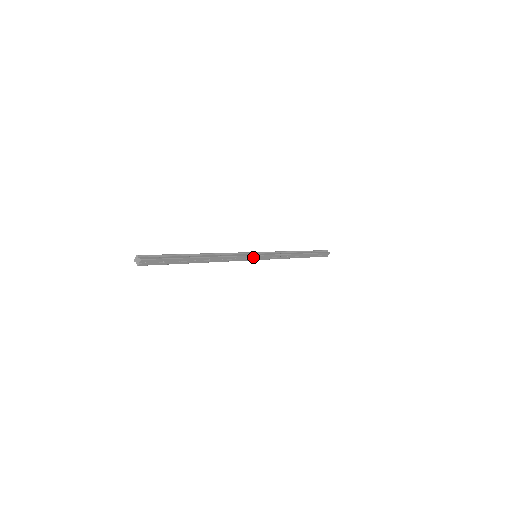
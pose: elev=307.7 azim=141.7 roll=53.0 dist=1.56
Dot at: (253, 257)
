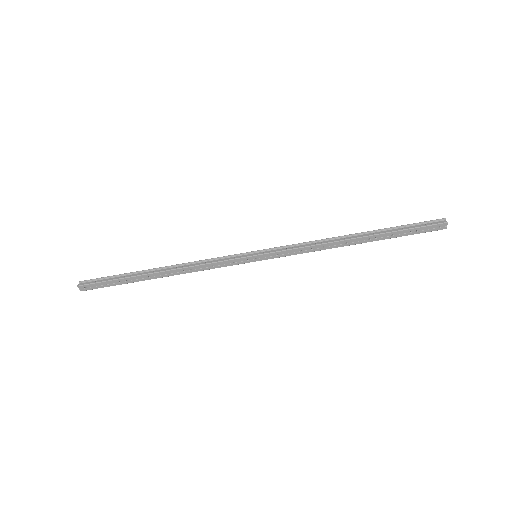
Dot at: (246, 259)
